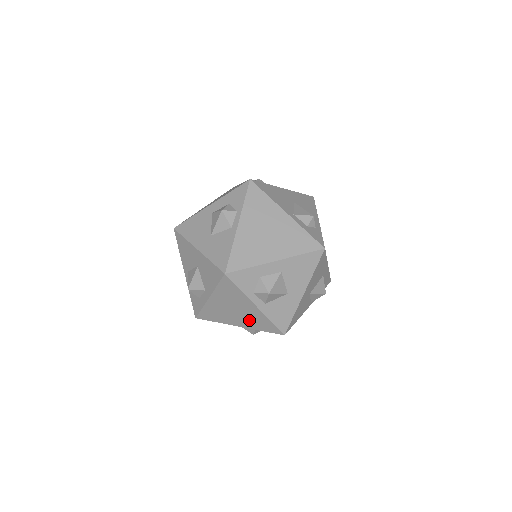
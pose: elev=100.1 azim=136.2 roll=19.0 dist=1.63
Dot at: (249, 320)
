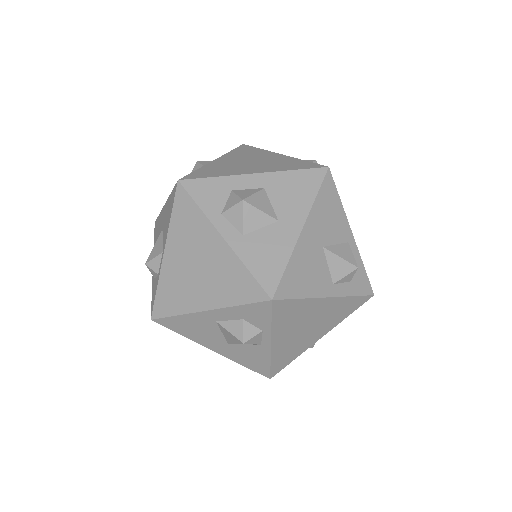
Dot at: occluded
